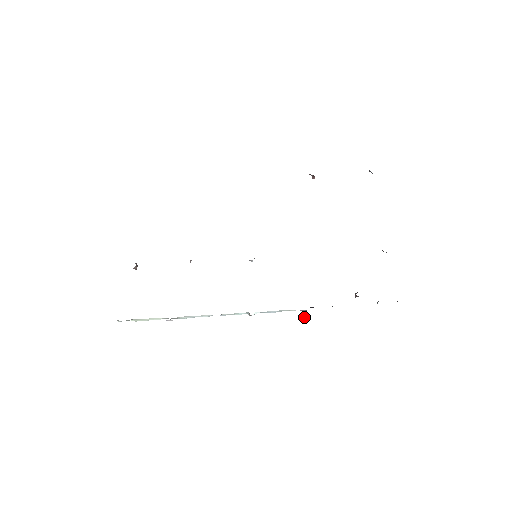
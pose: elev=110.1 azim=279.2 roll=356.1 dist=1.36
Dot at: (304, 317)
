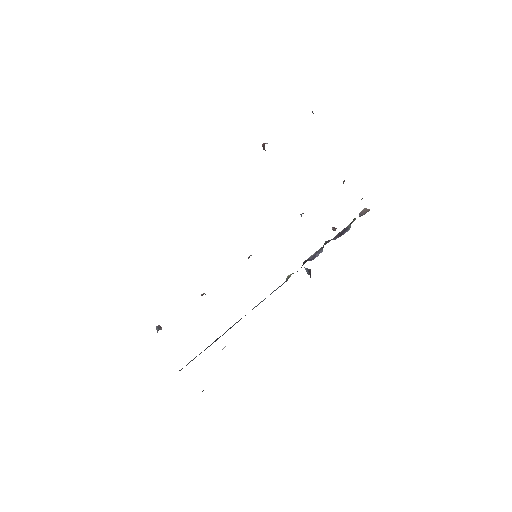
Dot at: (307, 271)
